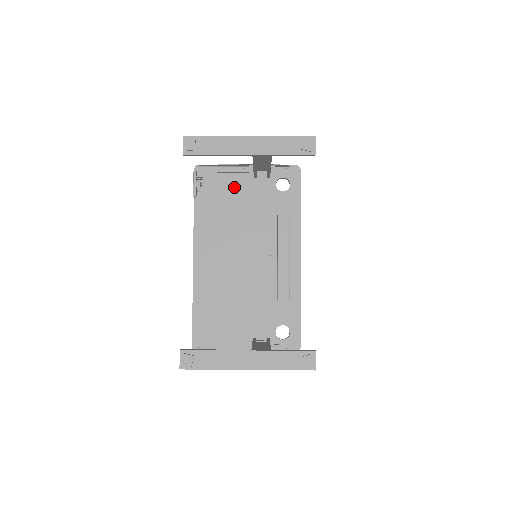
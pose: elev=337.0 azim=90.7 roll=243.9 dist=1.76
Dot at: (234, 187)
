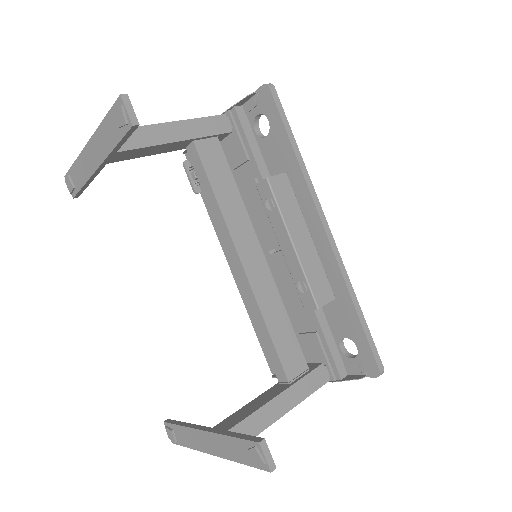
Dot at: occluded
